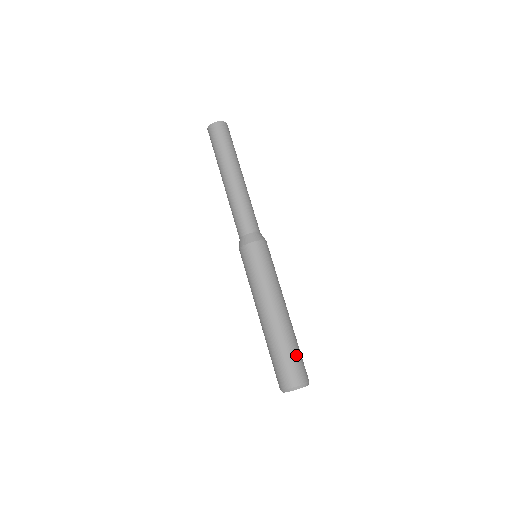
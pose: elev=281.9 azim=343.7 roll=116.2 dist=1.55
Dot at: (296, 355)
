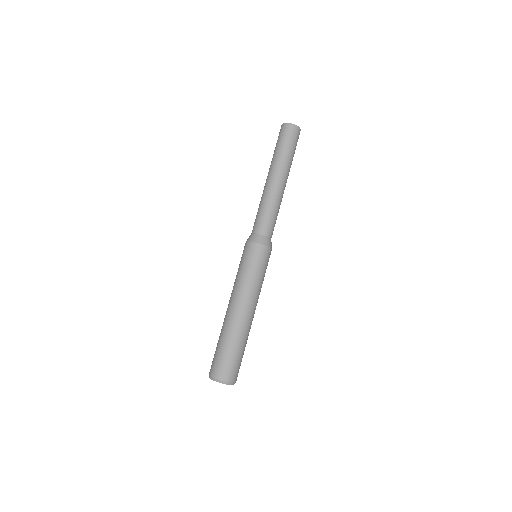
Dot at: (242, 356)
